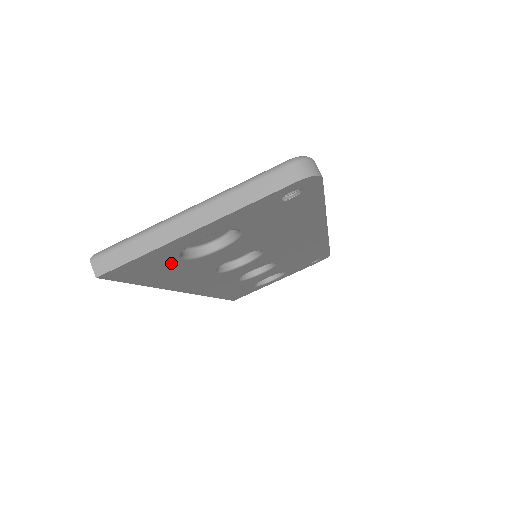
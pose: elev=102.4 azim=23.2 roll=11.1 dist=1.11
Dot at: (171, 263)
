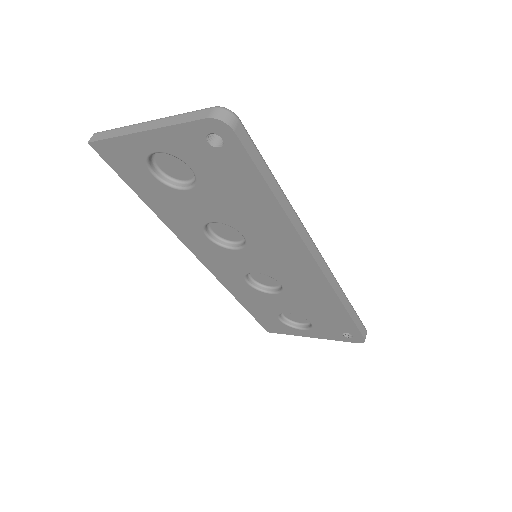
Dot at: (146, 174)
